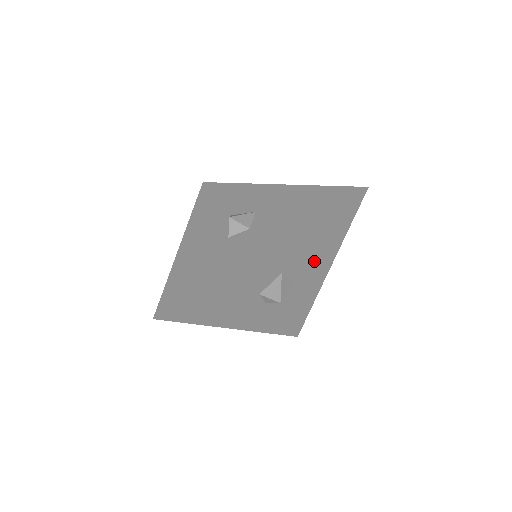
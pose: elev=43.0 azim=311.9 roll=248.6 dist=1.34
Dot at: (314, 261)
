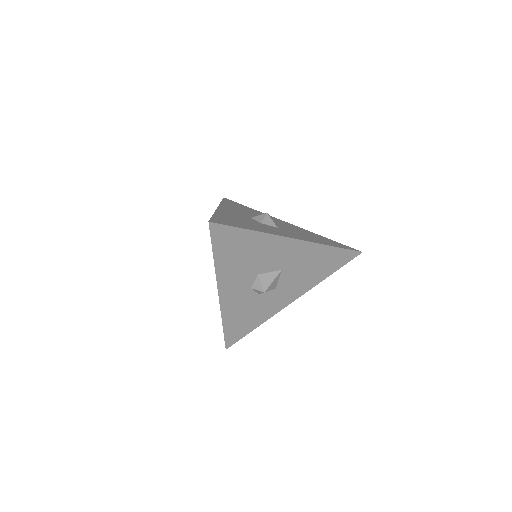
Dot at: (299, 281)
